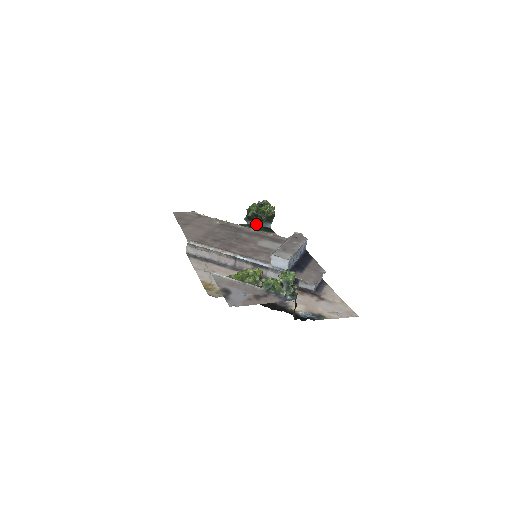
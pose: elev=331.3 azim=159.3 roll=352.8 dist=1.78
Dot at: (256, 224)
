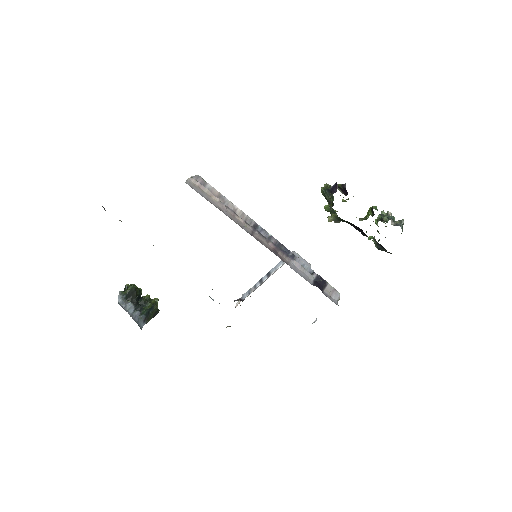
Dot at: (128, 310)
